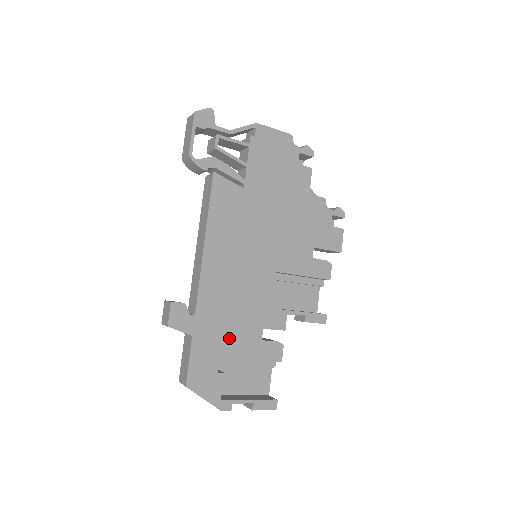
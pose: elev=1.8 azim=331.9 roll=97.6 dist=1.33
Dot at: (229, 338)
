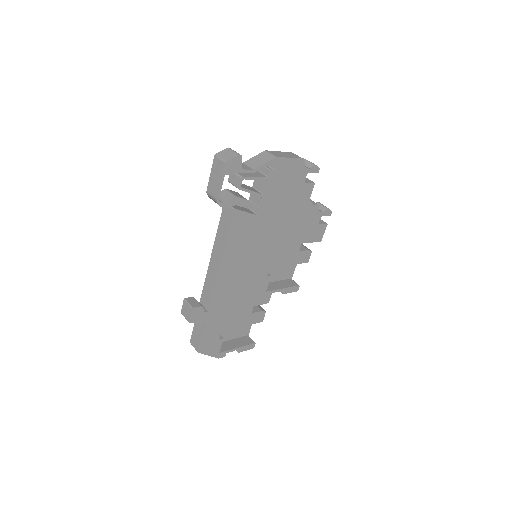
Dot at: (230, 318)
